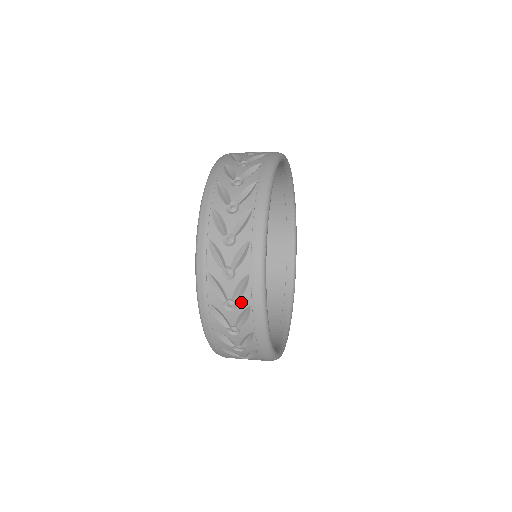
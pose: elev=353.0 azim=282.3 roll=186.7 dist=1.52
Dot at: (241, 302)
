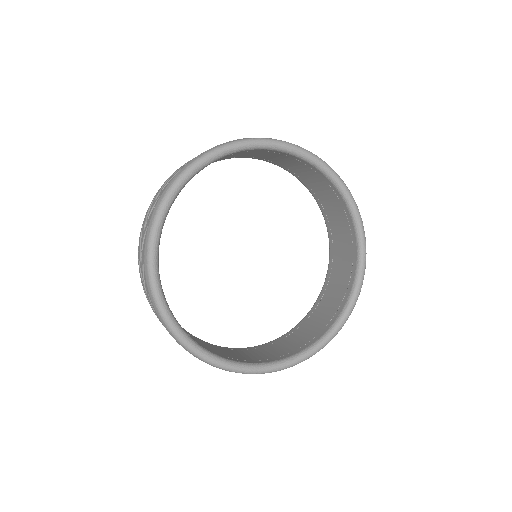
Dot at: (142, 254)
